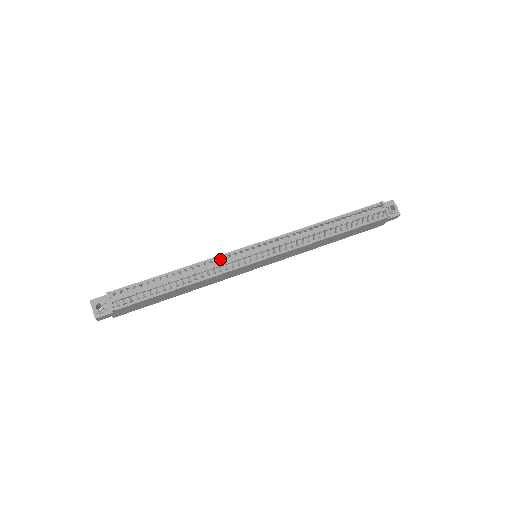
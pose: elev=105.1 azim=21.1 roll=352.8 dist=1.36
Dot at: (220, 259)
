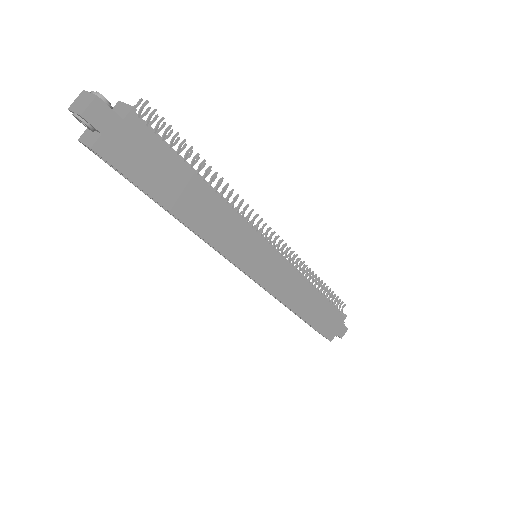
Dot at: occluded
